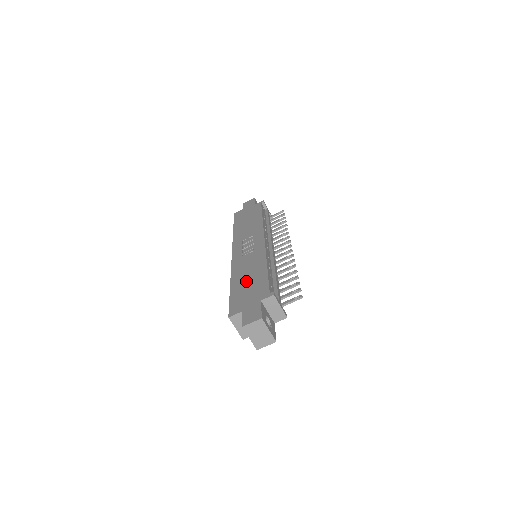
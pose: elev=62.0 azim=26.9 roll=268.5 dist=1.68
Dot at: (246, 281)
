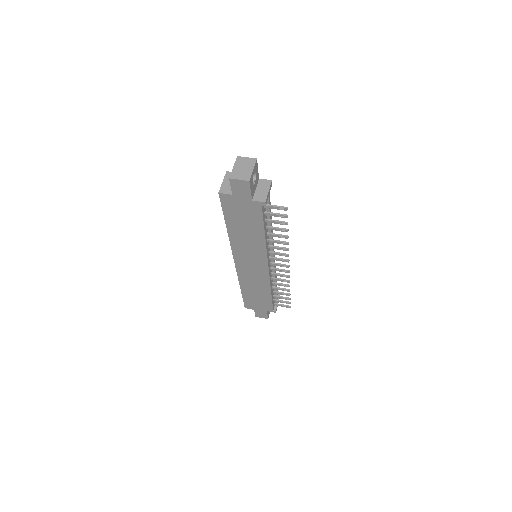
Dot at: occluded
